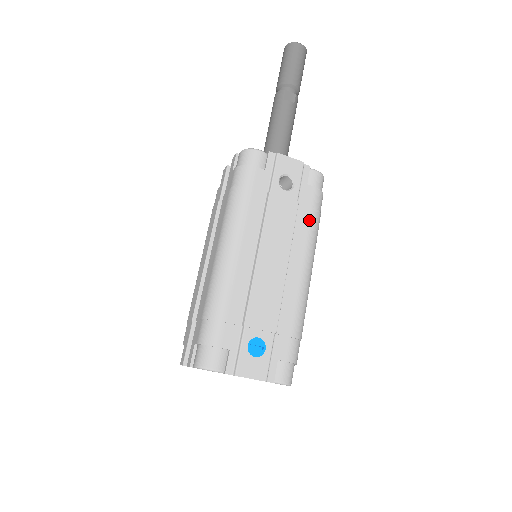
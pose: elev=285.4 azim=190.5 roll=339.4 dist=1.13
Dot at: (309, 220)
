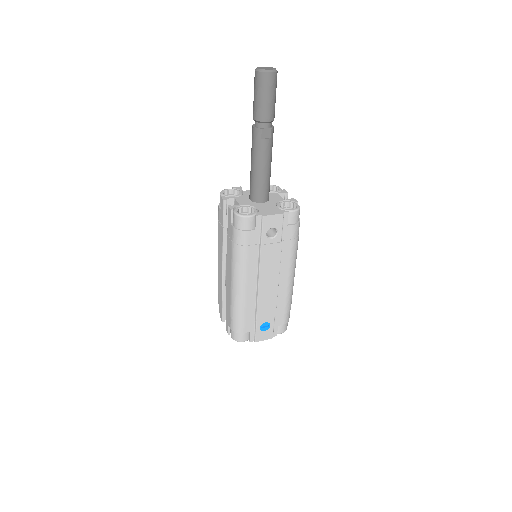
Dot at: (291, 248)
